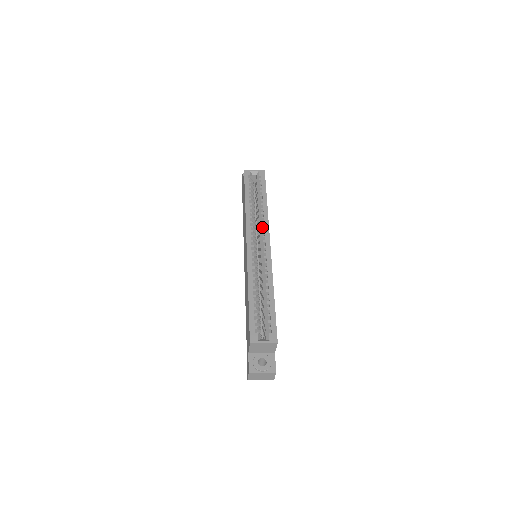
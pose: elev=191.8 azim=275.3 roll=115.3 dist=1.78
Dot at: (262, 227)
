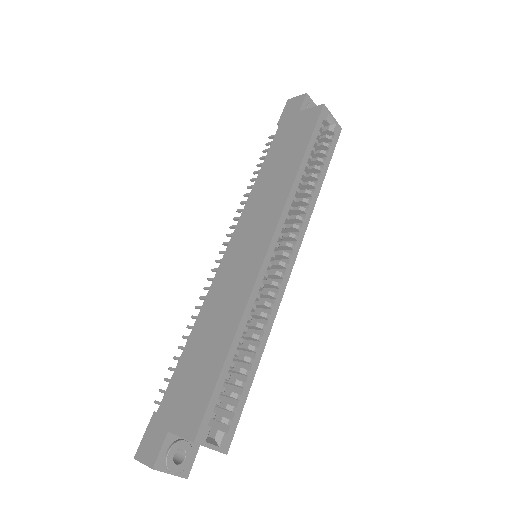
Dot at: (298, 228)
